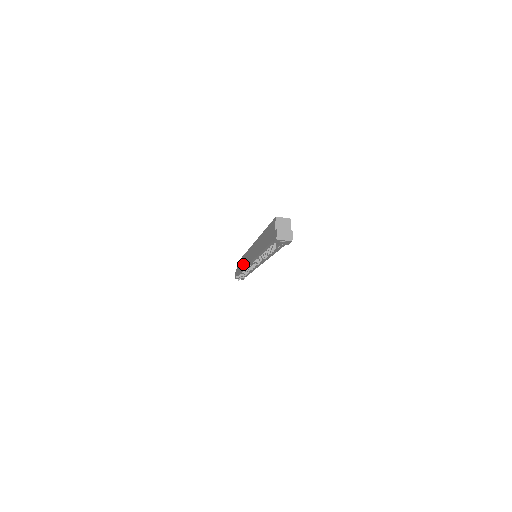
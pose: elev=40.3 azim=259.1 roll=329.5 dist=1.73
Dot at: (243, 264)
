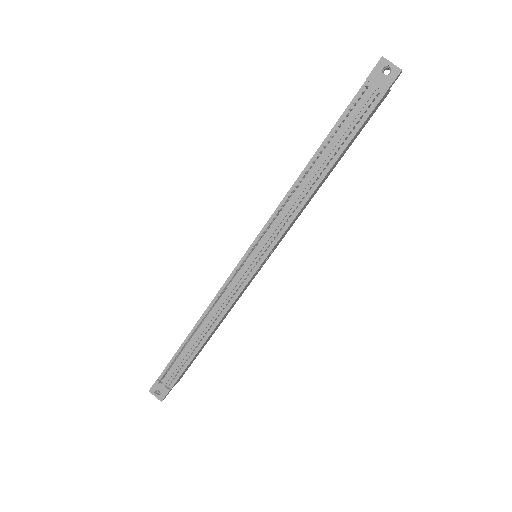
Dot at: occluded
